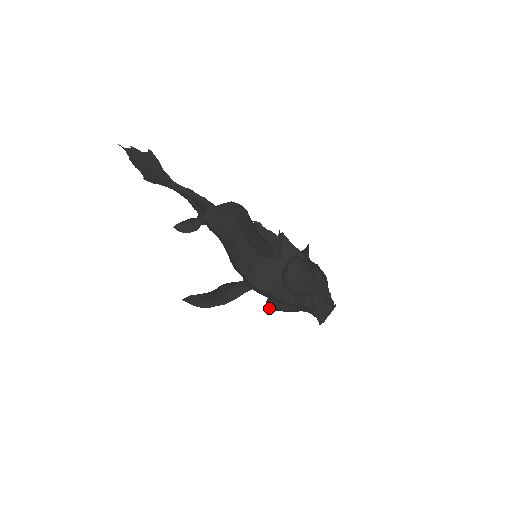
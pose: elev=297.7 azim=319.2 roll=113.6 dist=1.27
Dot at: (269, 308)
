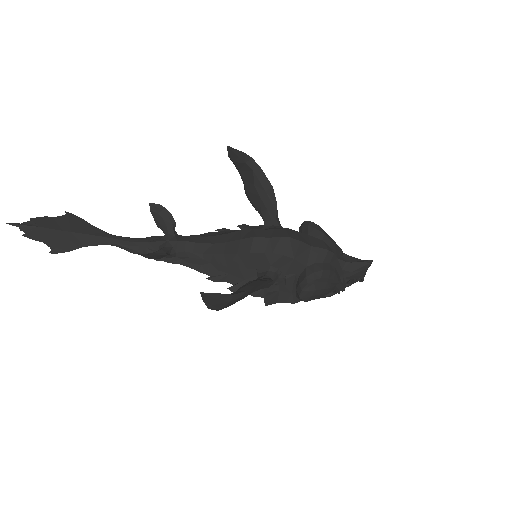
Dot at: (310, 280)
